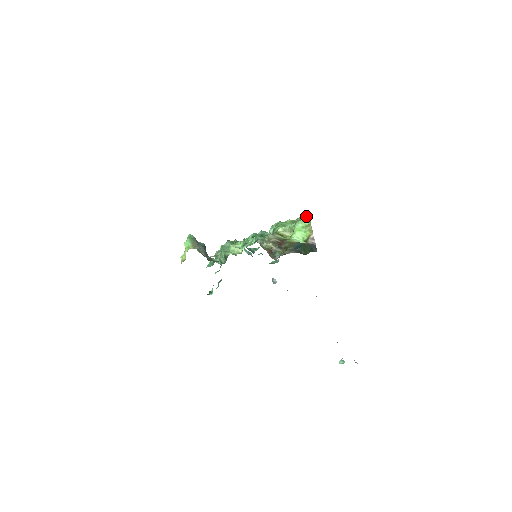
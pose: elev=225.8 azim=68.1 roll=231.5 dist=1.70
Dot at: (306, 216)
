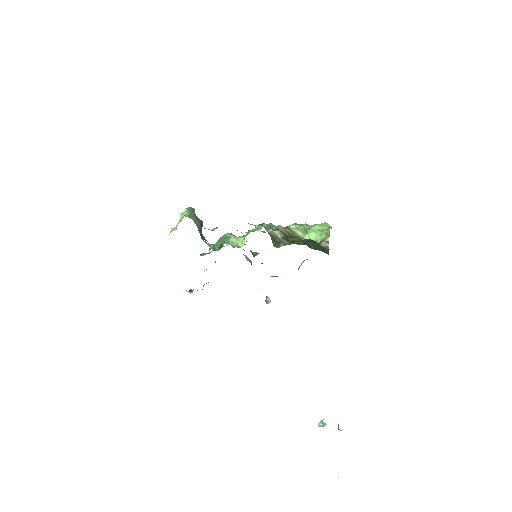
Dot at: occluded
